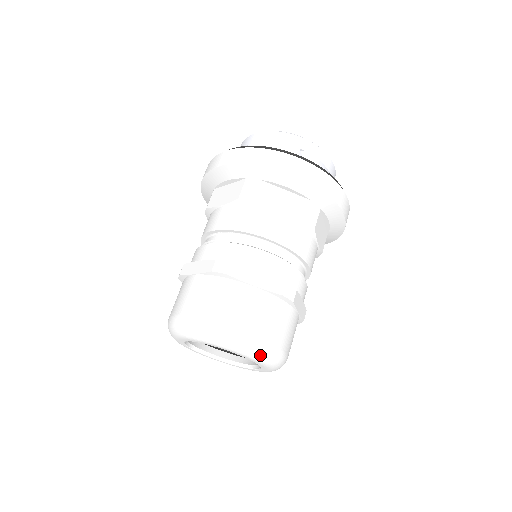
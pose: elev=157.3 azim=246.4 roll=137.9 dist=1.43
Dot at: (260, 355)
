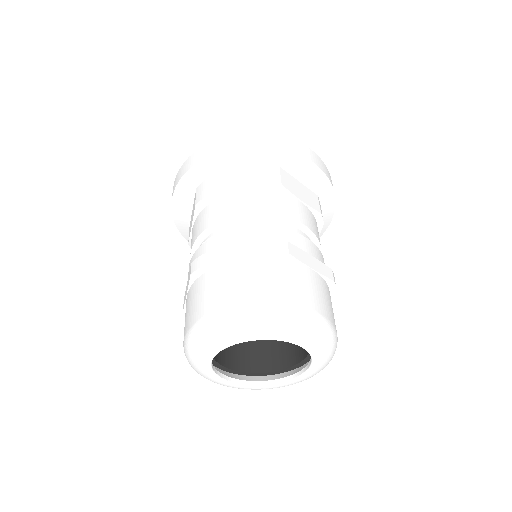
Dot at: (330, 346)
